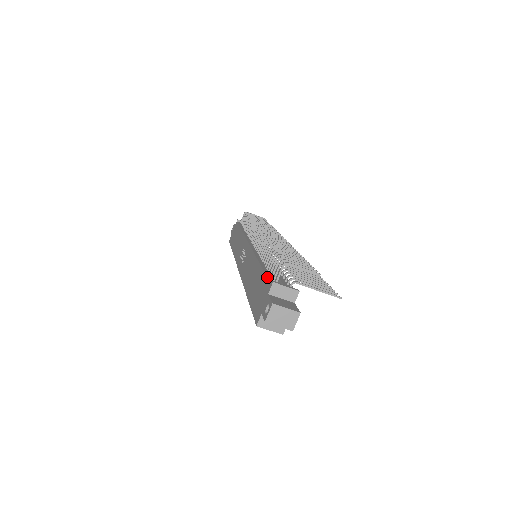
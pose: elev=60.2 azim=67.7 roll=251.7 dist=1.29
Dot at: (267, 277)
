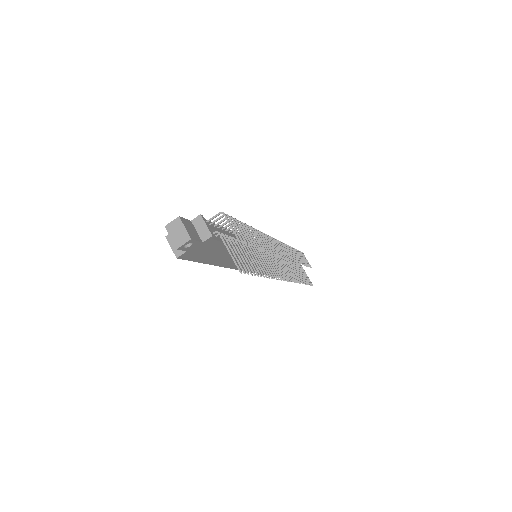
Dot at: occluded
